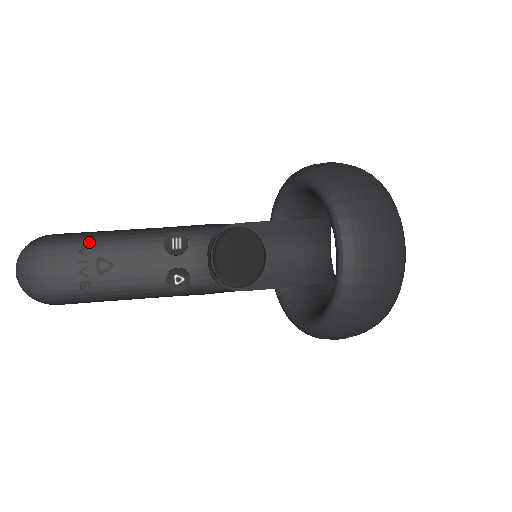
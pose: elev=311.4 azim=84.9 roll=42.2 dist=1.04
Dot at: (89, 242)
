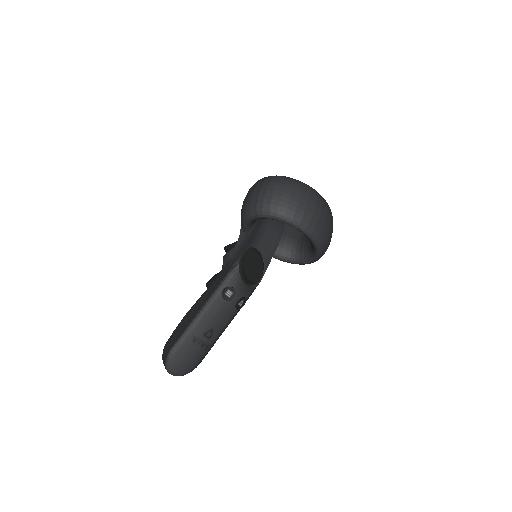
Dot at: (193, 334)
